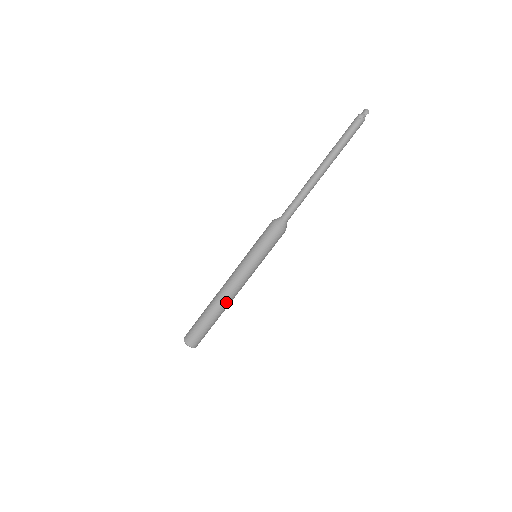
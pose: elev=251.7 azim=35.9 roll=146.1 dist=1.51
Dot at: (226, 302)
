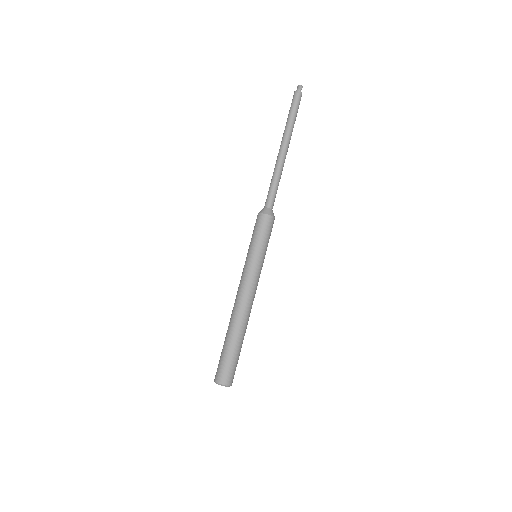
Dot at: (245, 316)
